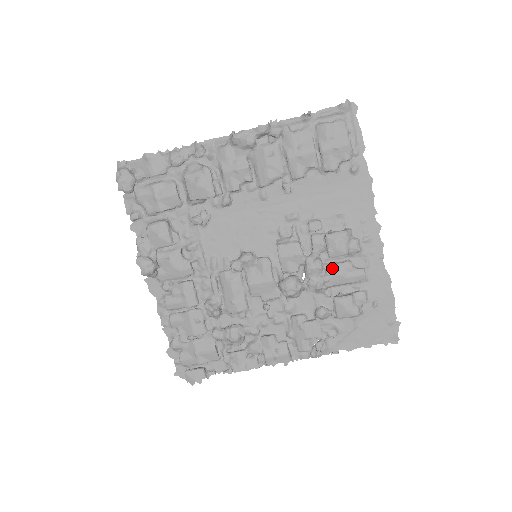
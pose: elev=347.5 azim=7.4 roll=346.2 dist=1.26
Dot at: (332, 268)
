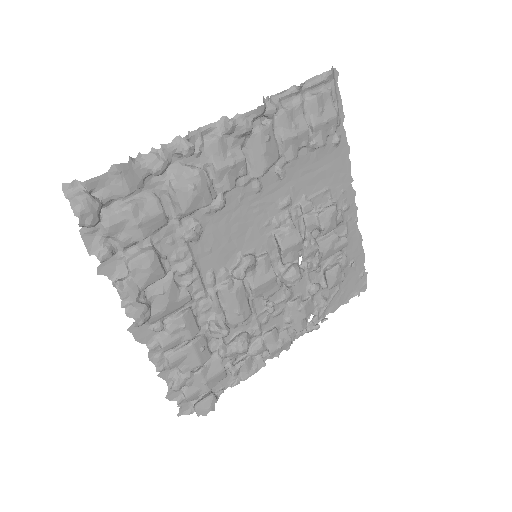
Dot at: (323, 244)
